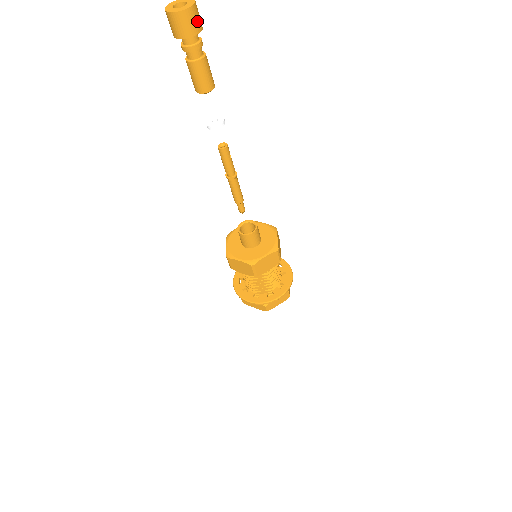
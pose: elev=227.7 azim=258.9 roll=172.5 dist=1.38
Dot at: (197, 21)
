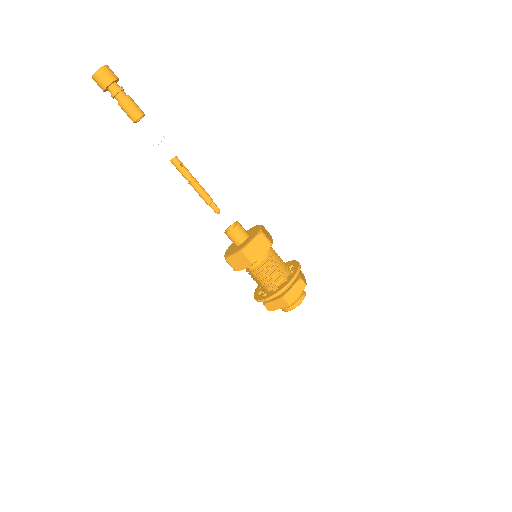
Dot at: (104, 79)
